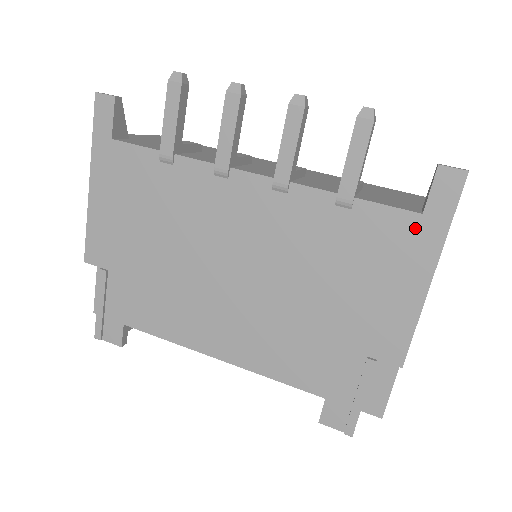
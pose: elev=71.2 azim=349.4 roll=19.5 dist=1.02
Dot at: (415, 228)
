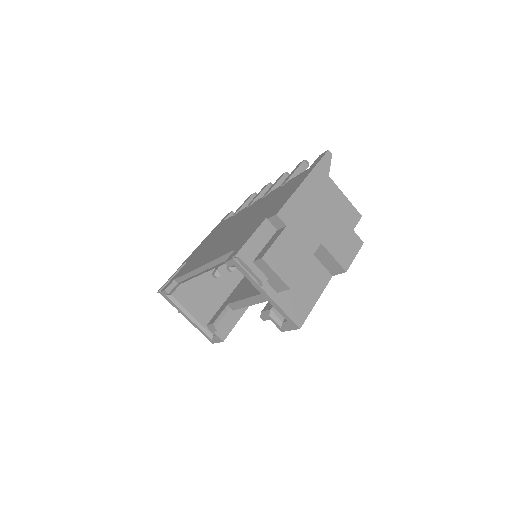
Dot at: (305, 173)
